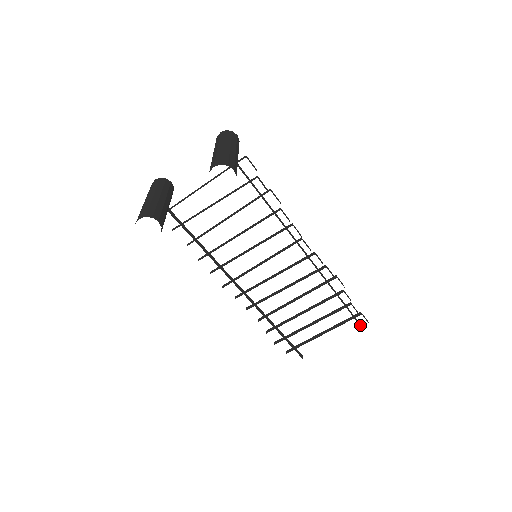
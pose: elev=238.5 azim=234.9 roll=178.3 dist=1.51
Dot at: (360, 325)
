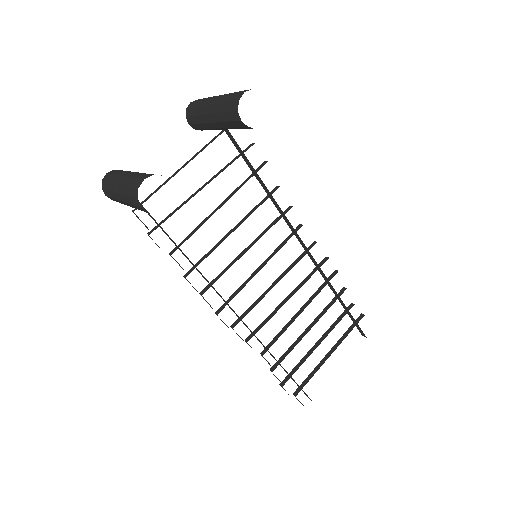
Dot at: occluded
